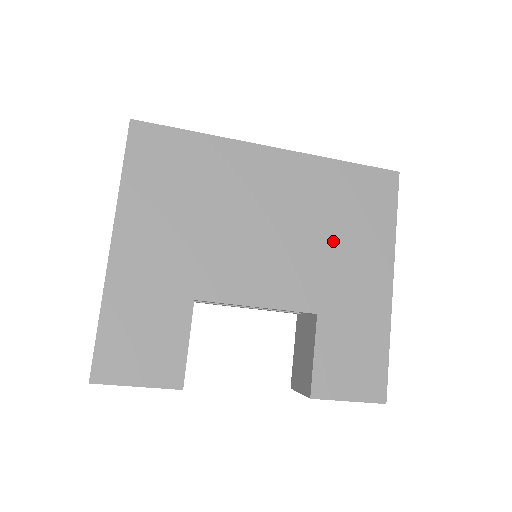
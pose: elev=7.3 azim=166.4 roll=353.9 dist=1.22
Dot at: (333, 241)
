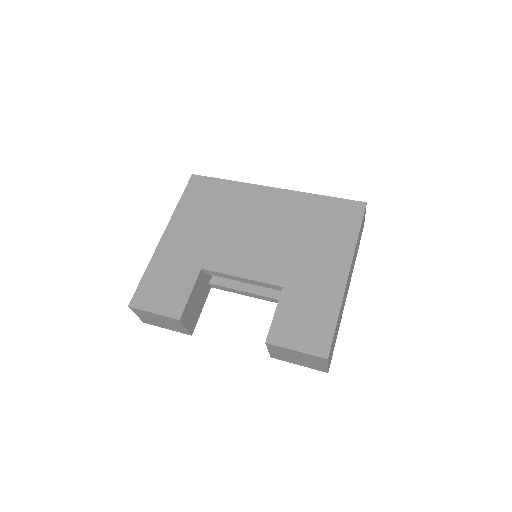
Dot at: (305, 242)
